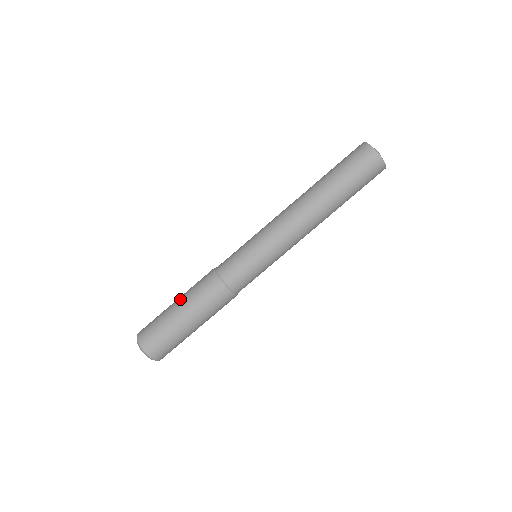
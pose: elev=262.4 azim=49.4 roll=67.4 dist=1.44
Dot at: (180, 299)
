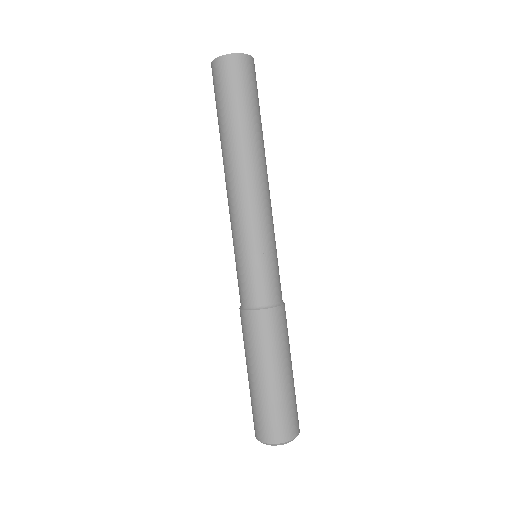
Dot at: occluded
